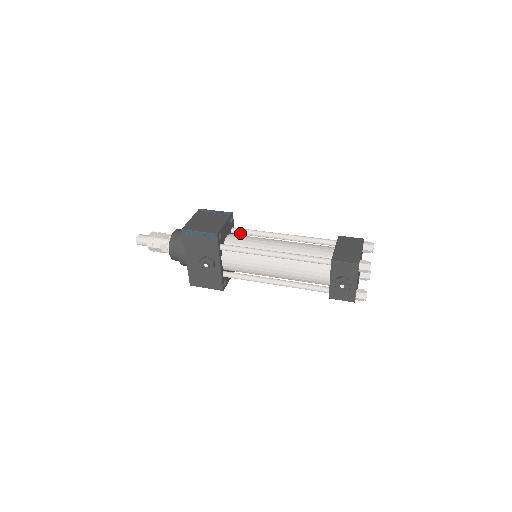
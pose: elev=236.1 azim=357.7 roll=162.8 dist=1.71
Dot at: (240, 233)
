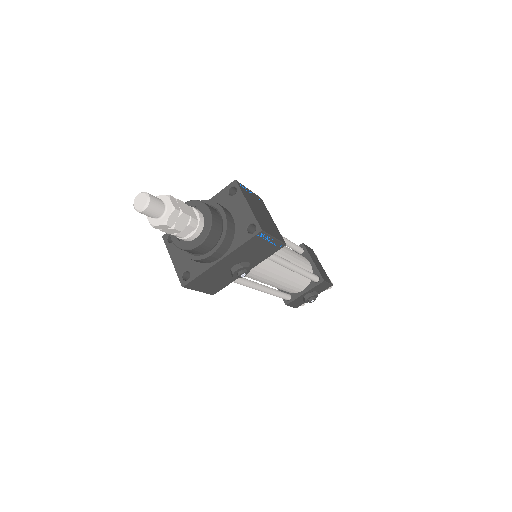
Dot at: occluded
